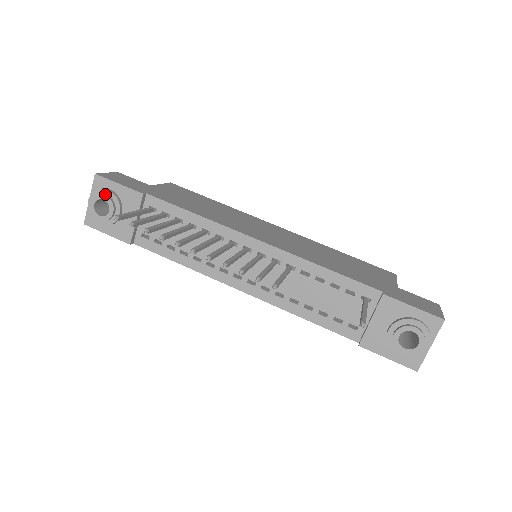
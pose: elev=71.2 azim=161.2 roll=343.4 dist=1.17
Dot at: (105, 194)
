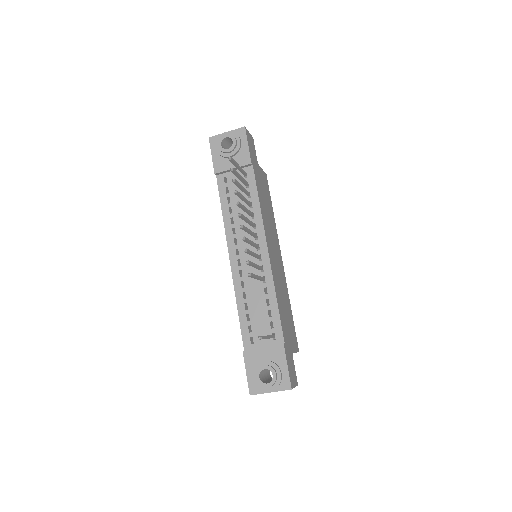
Dot at: (237, 140)
